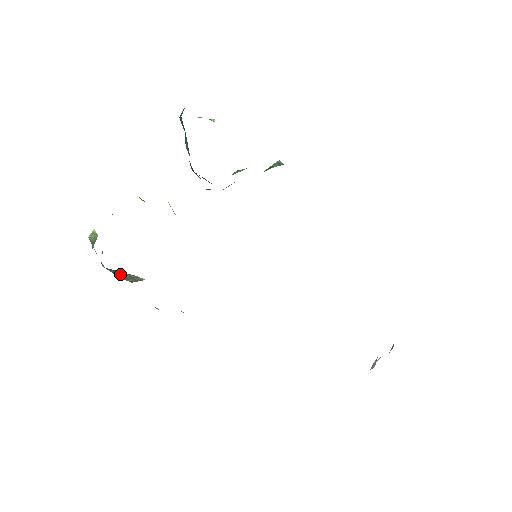
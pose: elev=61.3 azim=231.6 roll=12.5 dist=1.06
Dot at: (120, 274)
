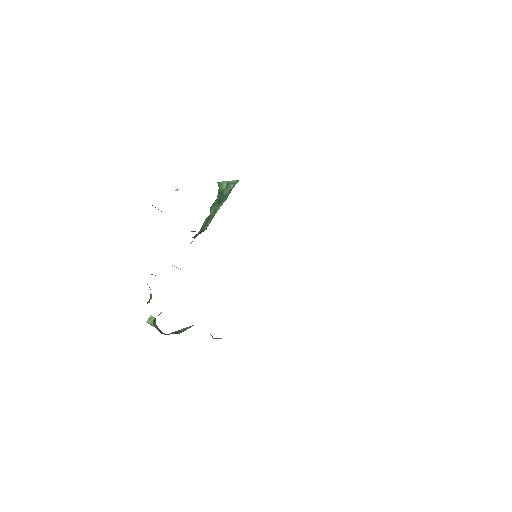
Dot at: (177, 332)
